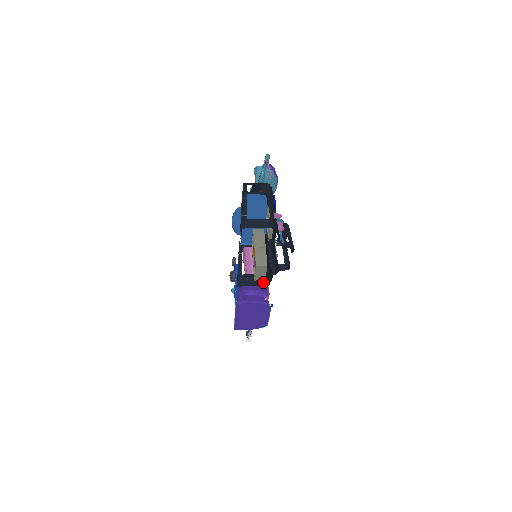
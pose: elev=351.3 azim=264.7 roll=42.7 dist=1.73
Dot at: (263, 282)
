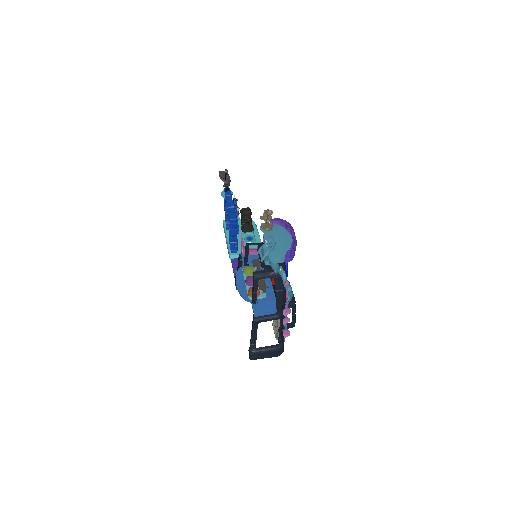
Dot at: occluded
